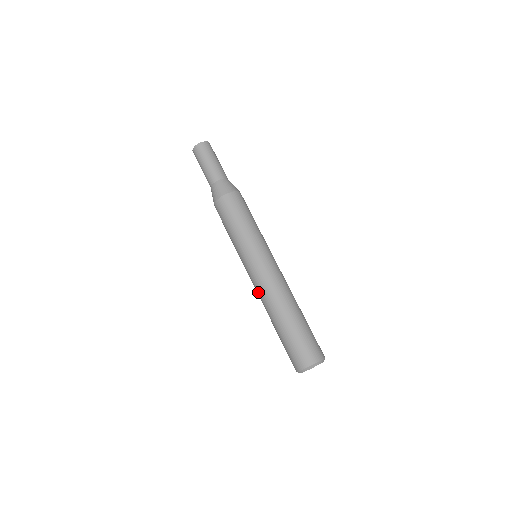
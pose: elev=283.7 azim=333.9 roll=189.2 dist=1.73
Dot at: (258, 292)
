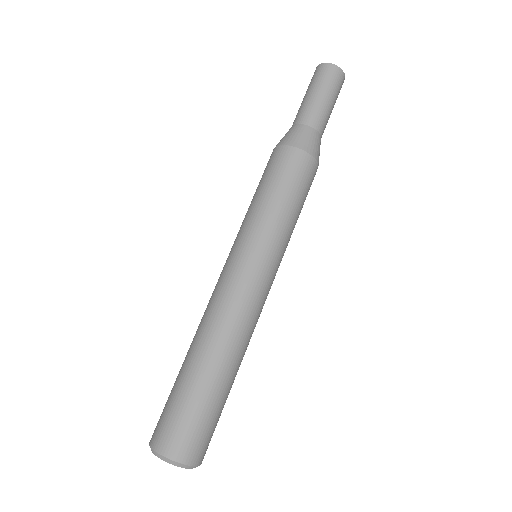
Dot at: (214, 300)
